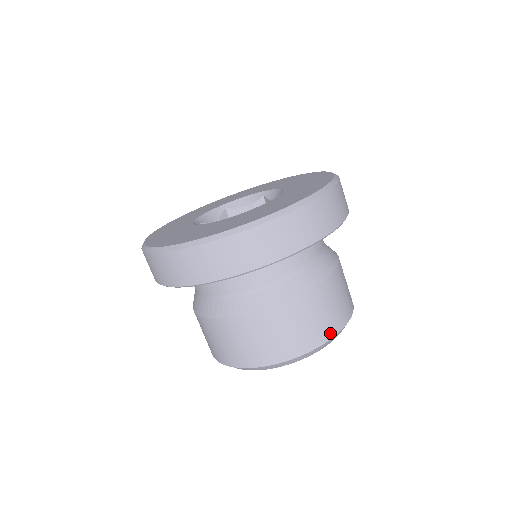
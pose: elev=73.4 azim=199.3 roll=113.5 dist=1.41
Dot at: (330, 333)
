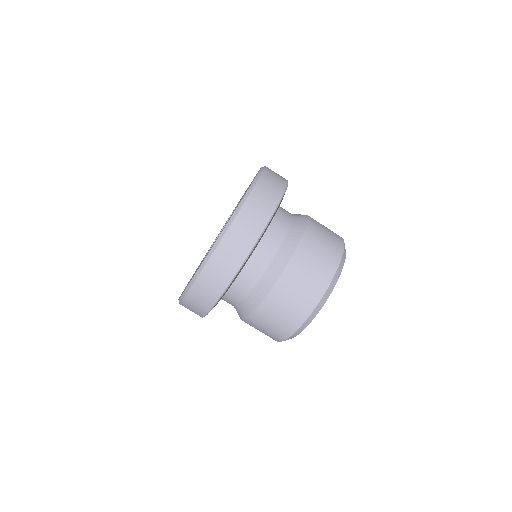
Dot at: (321, 289)
